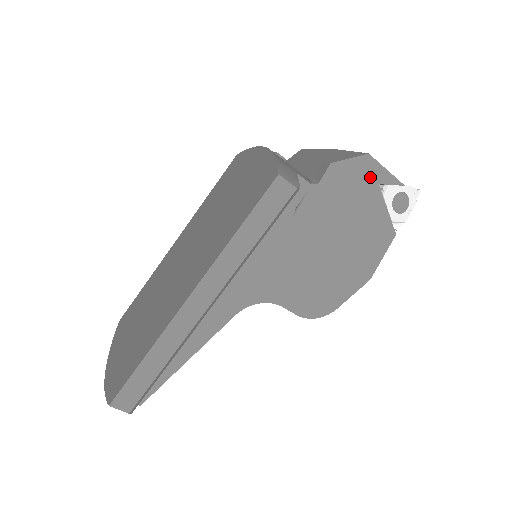
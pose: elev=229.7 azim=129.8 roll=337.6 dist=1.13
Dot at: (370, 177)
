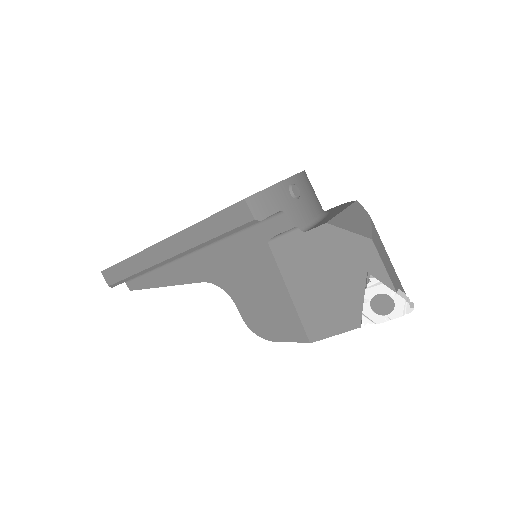
Dot at: (361, 260)
